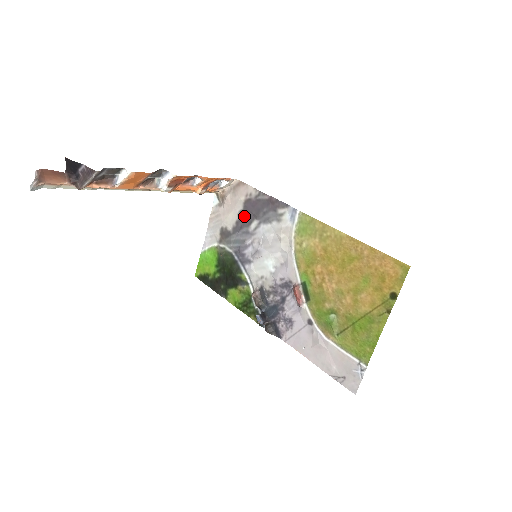
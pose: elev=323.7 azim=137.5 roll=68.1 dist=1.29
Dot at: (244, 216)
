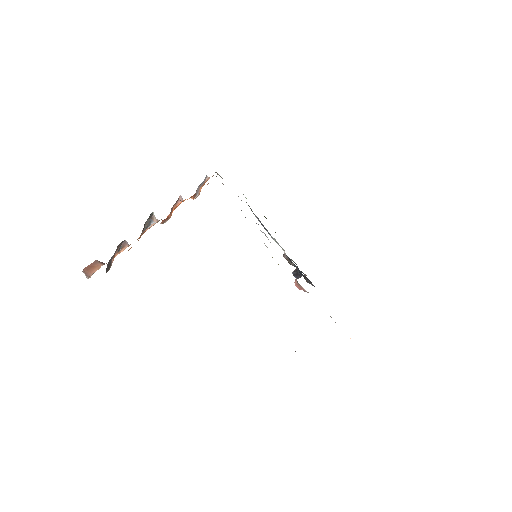
Dot at: occluded
